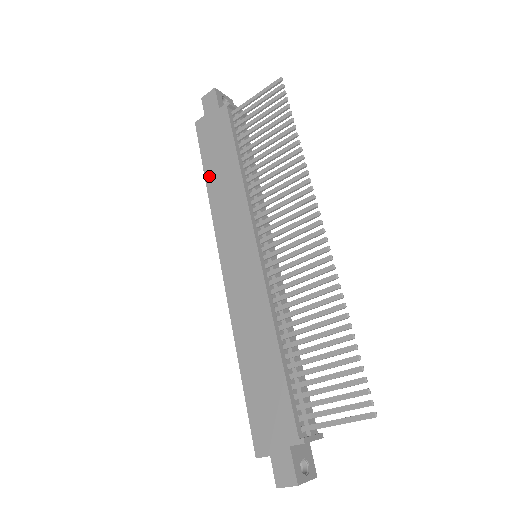
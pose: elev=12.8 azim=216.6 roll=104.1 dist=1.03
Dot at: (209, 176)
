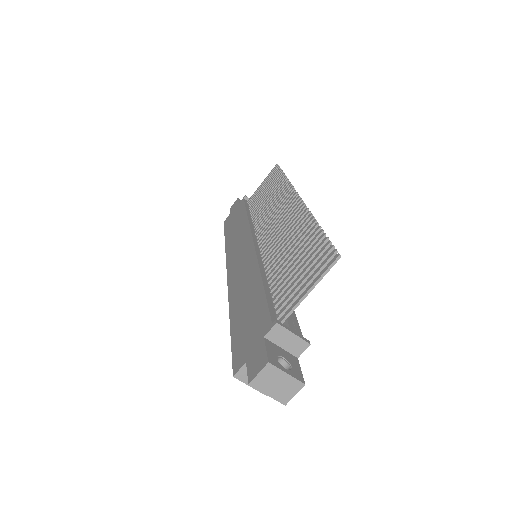
Dot at: (227, 236)
